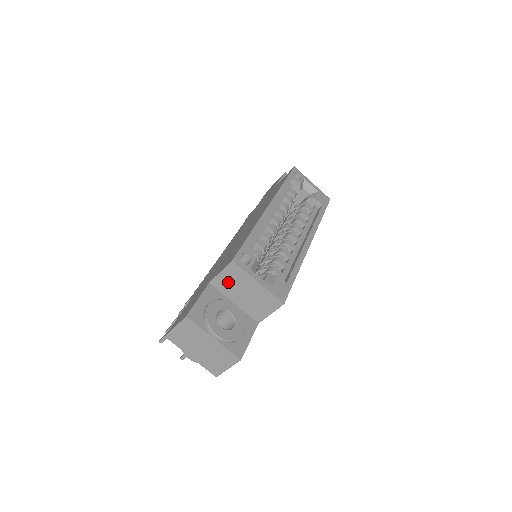
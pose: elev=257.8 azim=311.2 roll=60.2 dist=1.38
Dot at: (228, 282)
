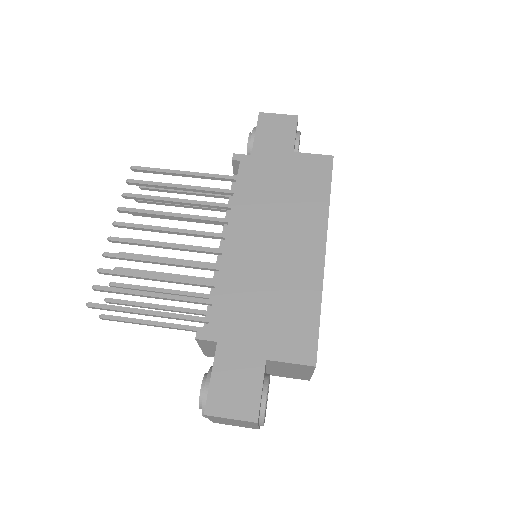
Dot at: (286, 366)
